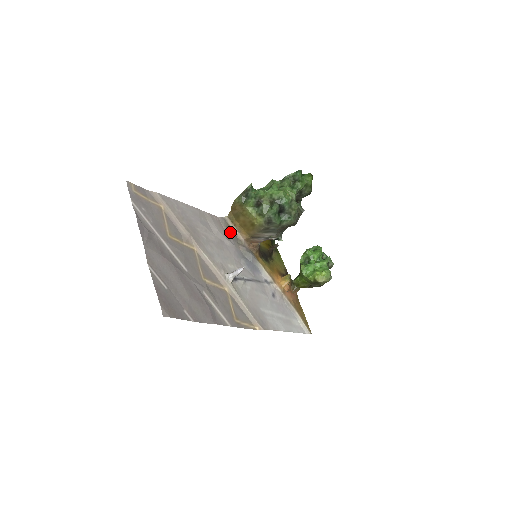
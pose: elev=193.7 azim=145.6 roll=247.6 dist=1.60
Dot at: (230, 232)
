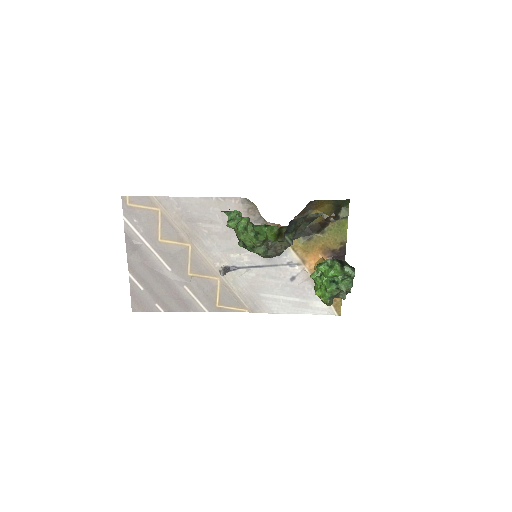
Dot at: (253, 213)
